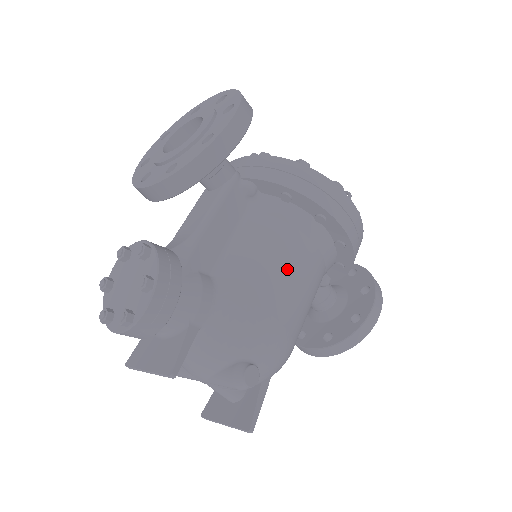
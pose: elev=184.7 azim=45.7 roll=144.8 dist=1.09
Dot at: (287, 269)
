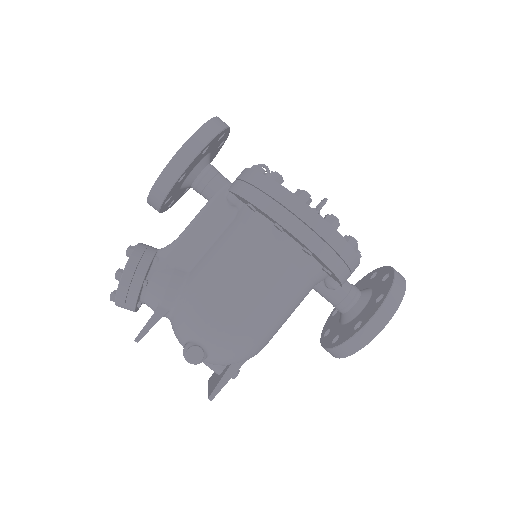
Dot at: (240, 272)
